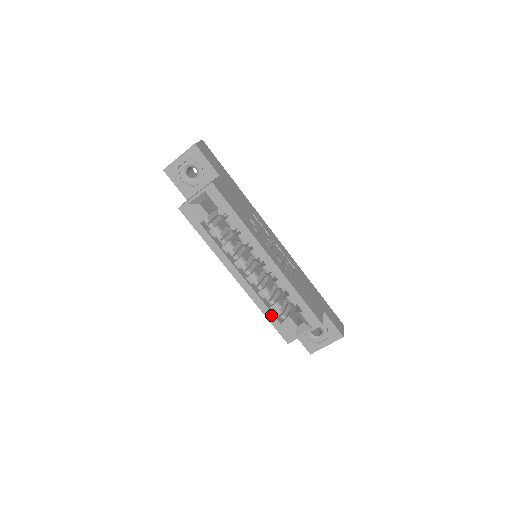
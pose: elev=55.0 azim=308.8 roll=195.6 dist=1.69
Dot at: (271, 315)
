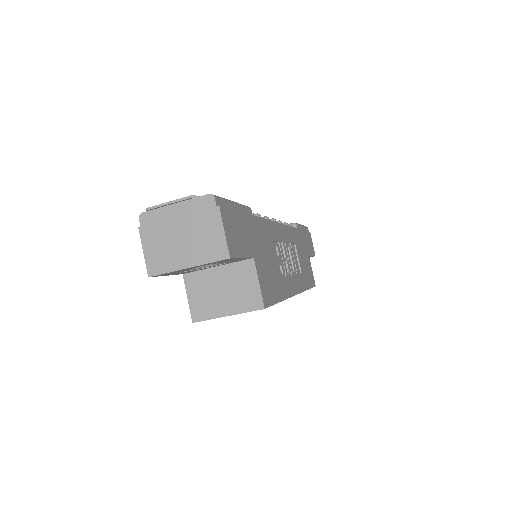
Dot at: occluded
